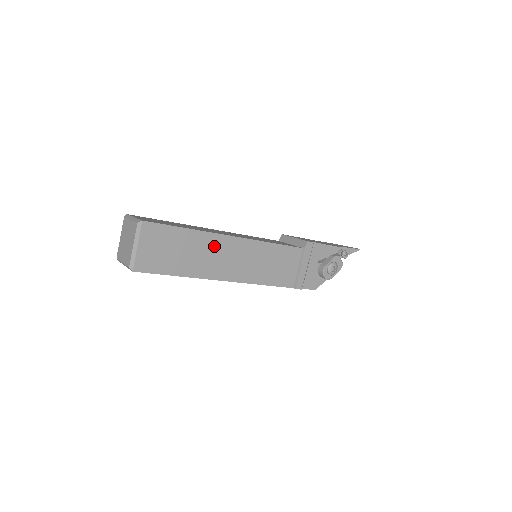
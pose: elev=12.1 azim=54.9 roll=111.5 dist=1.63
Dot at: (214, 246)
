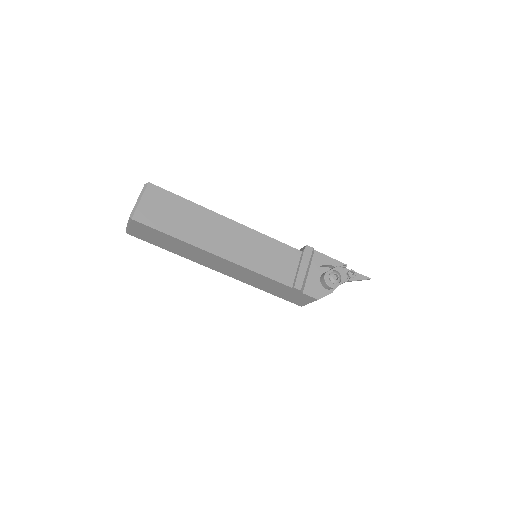
Dot at: (210, 222)
